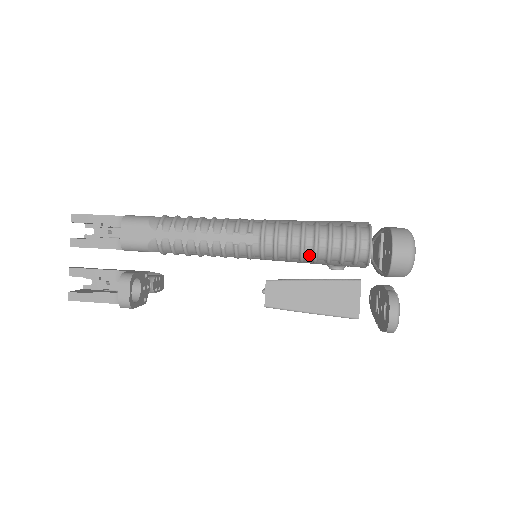
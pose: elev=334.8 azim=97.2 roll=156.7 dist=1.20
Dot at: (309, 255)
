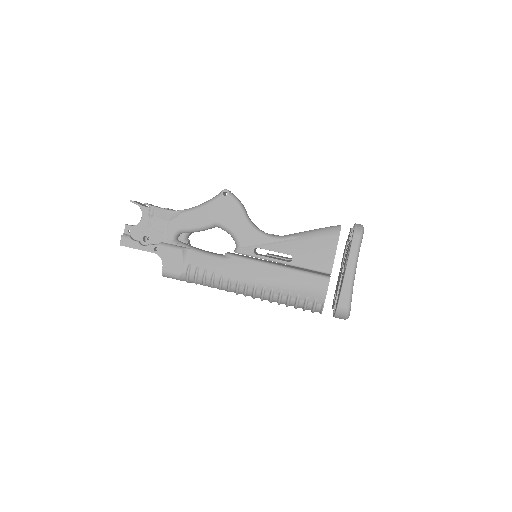
Dot at: occluded
